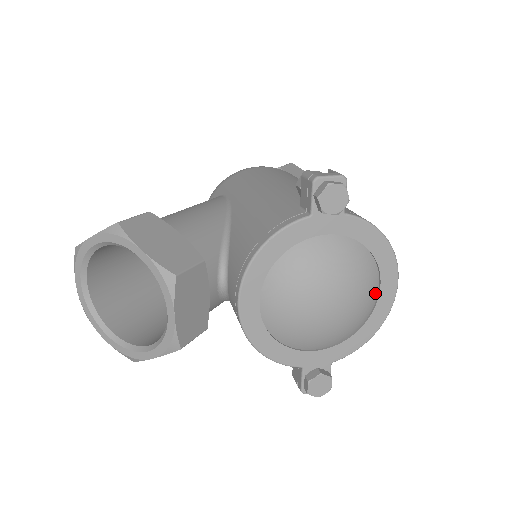
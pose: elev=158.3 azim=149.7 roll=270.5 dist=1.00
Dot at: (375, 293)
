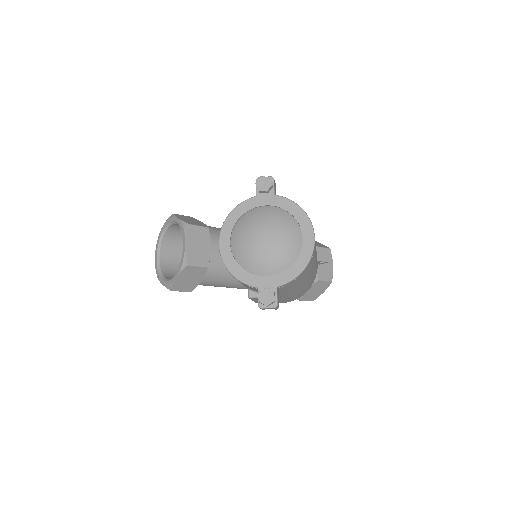
Dot at: (299, 240)
